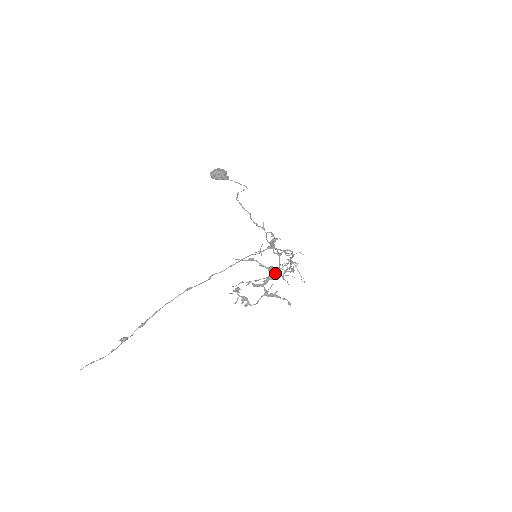
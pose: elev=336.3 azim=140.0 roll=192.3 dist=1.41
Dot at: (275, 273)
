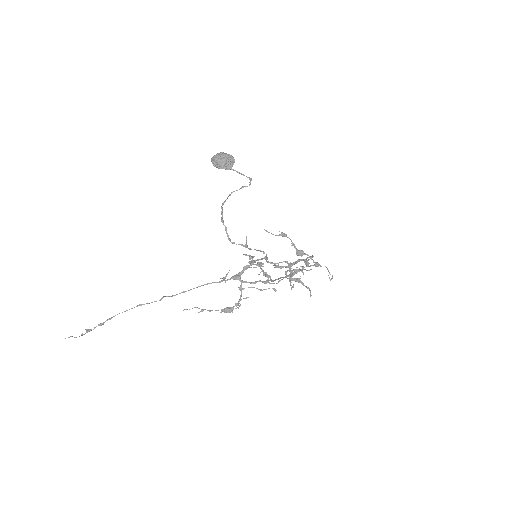
Dot at: (232, 307)
